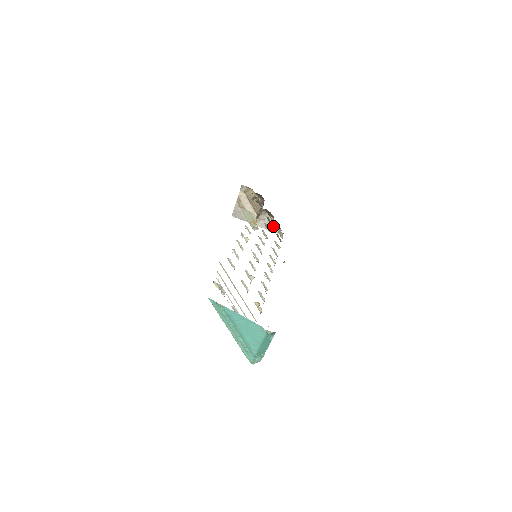
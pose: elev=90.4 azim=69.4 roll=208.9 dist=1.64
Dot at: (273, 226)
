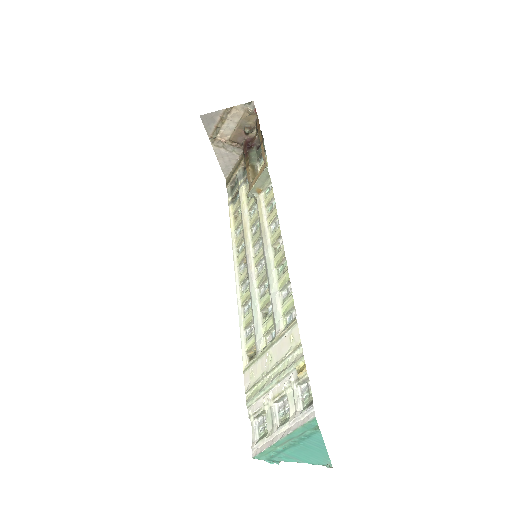
Dot at: (228, 164)
